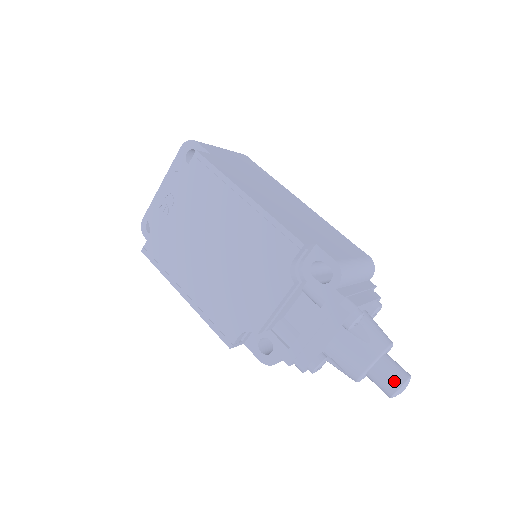
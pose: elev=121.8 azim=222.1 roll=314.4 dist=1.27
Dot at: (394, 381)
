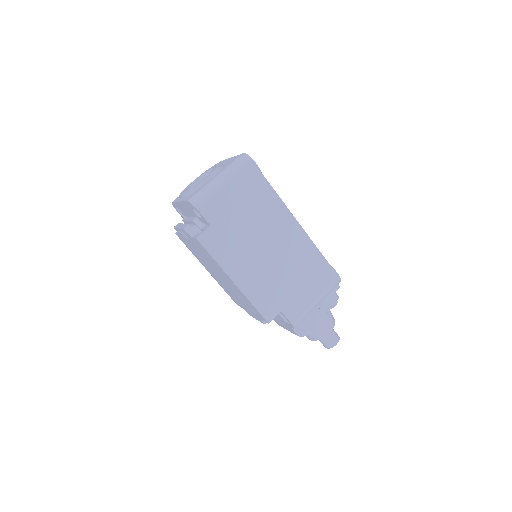
Dot at: (325, 346)
